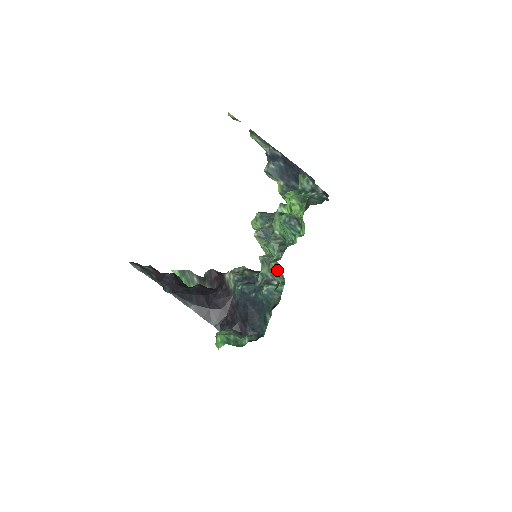
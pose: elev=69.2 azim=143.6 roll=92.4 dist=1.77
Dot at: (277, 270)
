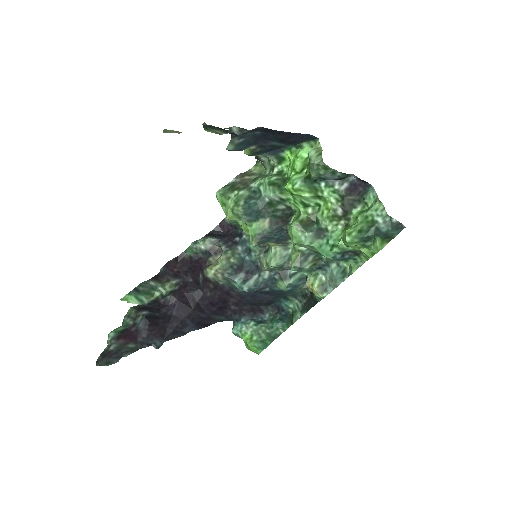
Dot at: occluded
